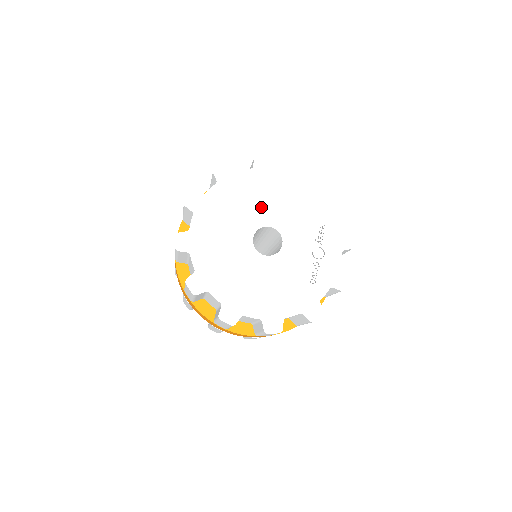
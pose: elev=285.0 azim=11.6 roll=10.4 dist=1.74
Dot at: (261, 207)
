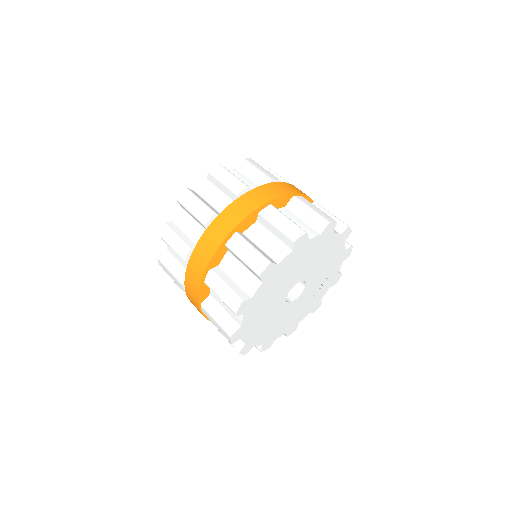
Dot at: (307, 267)
